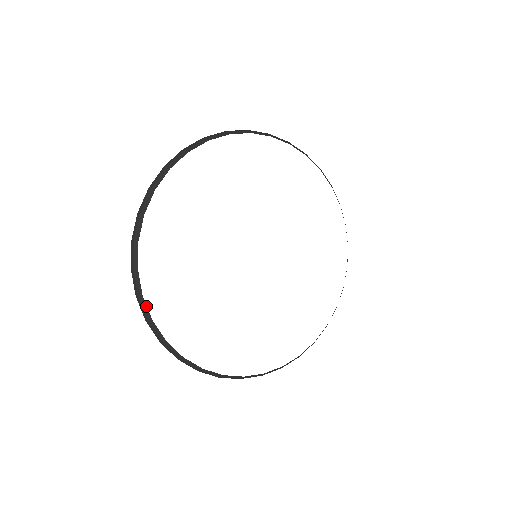
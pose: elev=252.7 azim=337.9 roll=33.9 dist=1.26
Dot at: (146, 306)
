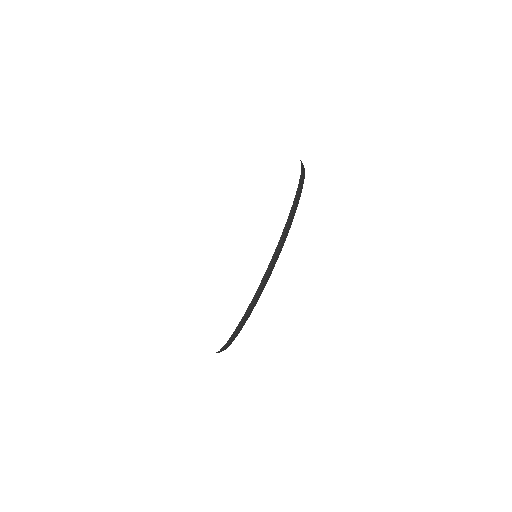
Dot at: (229, 345)
